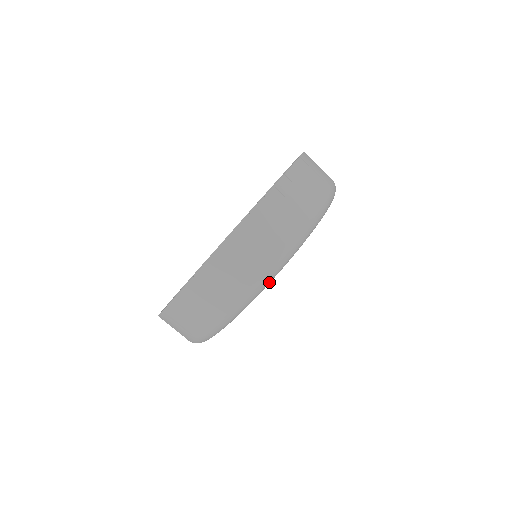
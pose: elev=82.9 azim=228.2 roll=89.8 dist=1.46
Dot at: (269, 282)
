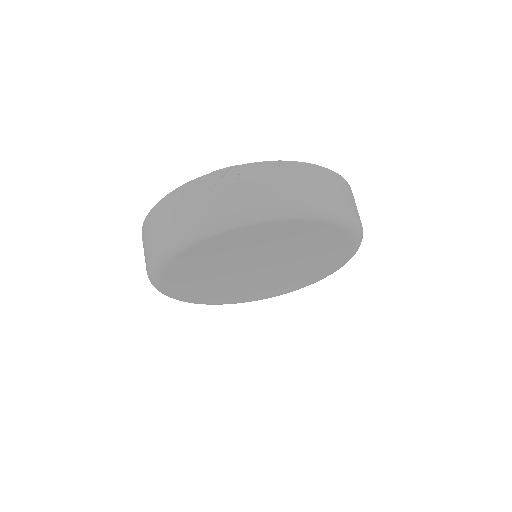
Dot at: (172, 254)
